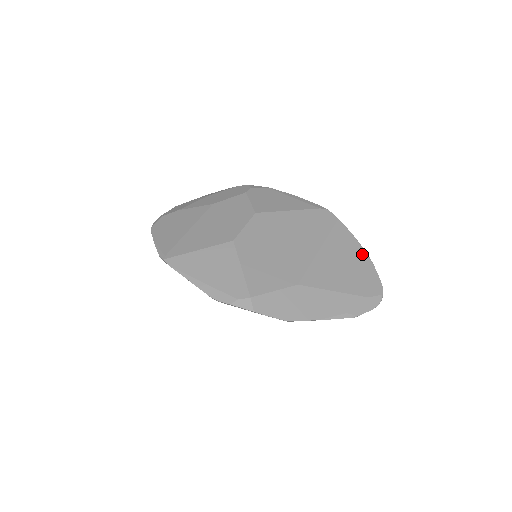
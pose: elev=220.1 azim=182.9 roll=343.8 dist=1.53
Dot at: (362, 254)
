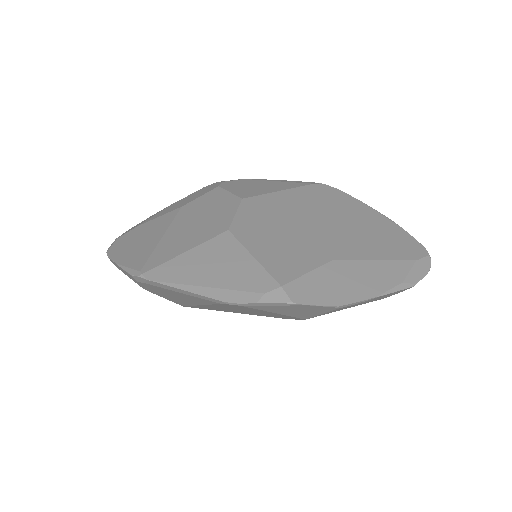
Dot at: (383, 219)
